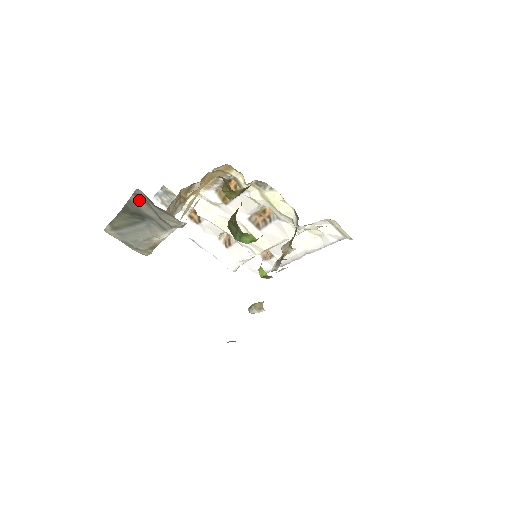
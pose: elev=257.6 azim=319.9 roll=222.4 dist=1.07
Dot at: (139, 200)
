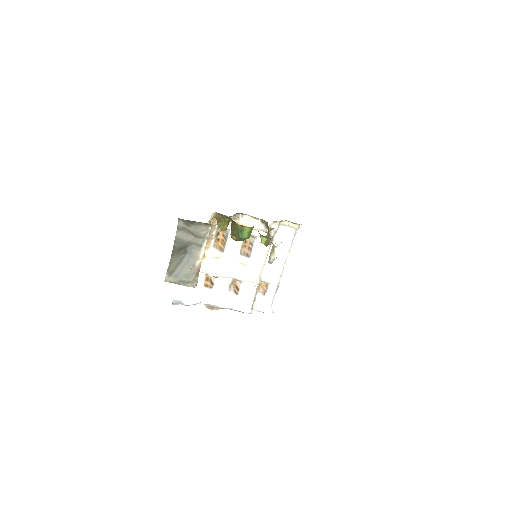
Dot at: (181, 233)
